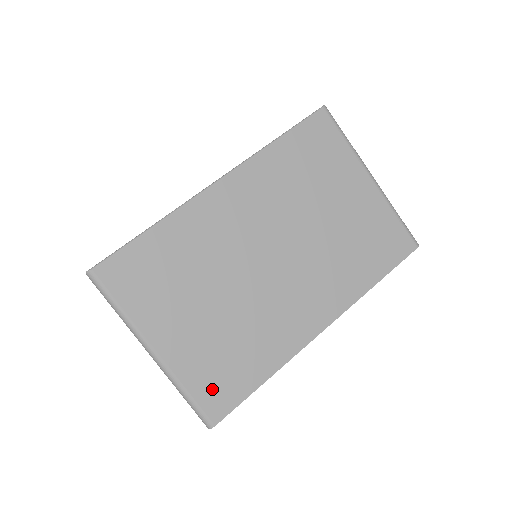
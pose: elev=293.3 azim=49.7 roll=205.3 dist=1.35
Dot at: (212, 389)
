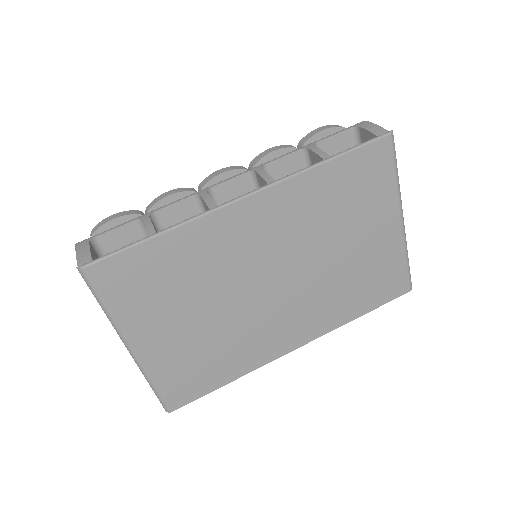
Dot at: (179, 384)
